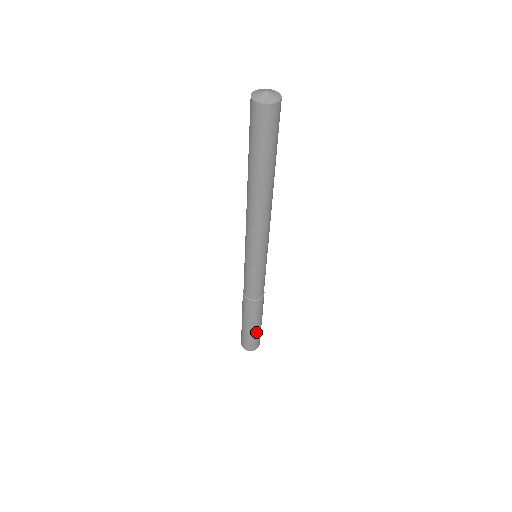
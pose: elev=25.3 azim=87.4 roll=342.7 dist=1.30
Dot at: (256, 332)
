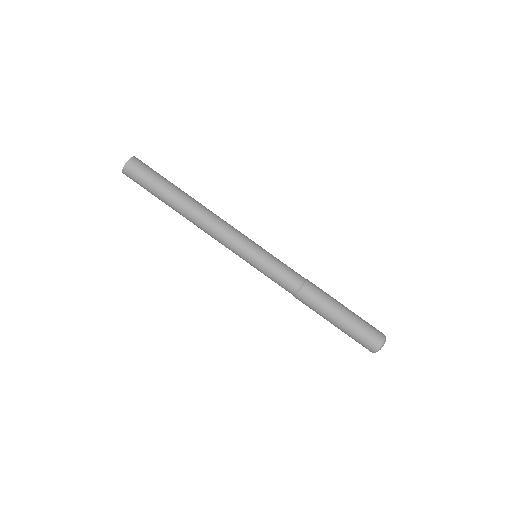
Dot at: (352, 321)
